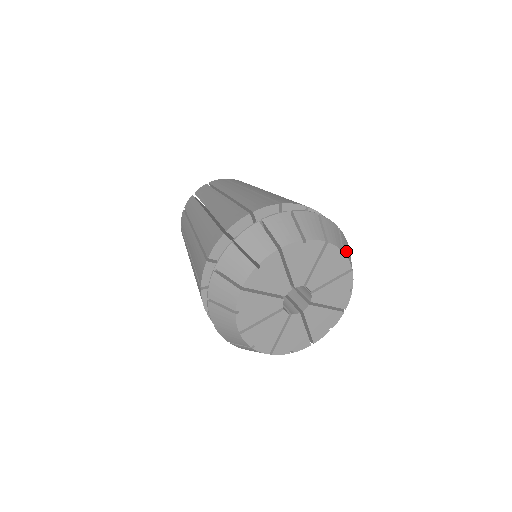
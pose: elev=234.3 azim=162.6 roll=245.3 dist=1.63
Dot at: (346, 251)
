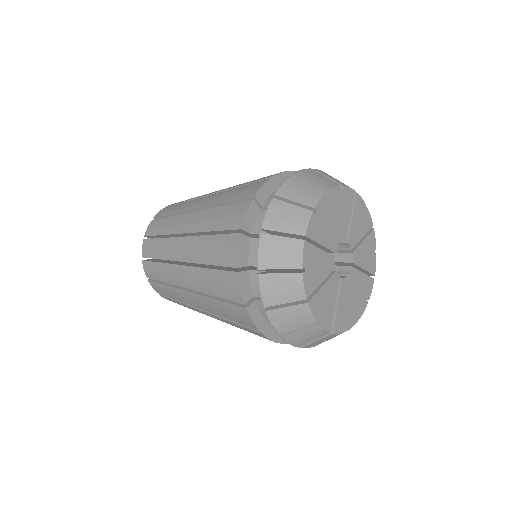
Dot at: (339, 182)
